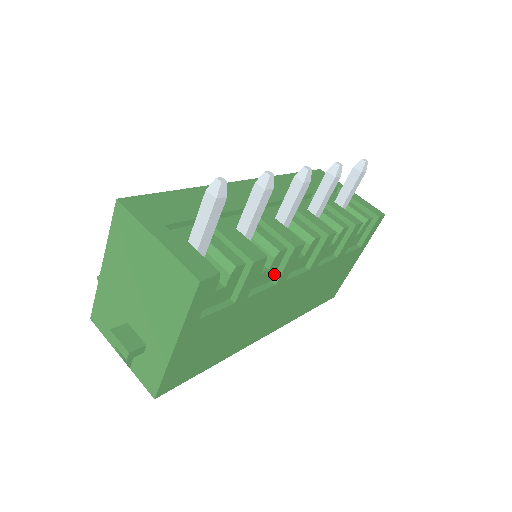
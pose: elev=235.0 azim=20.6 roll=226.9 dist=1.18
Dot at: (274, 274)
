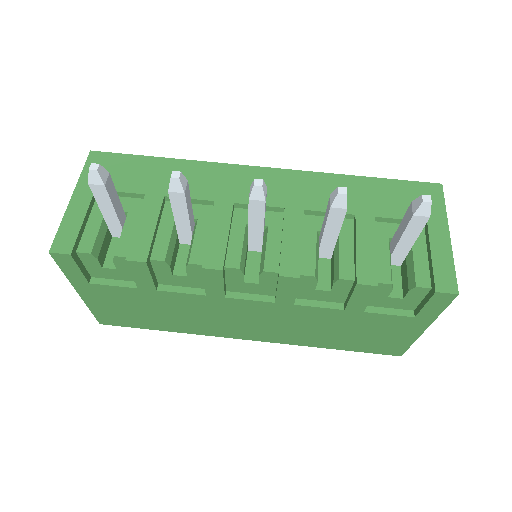
Dot at: occluded
